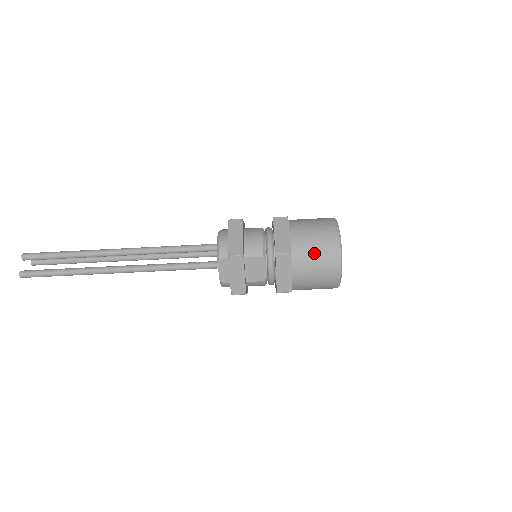
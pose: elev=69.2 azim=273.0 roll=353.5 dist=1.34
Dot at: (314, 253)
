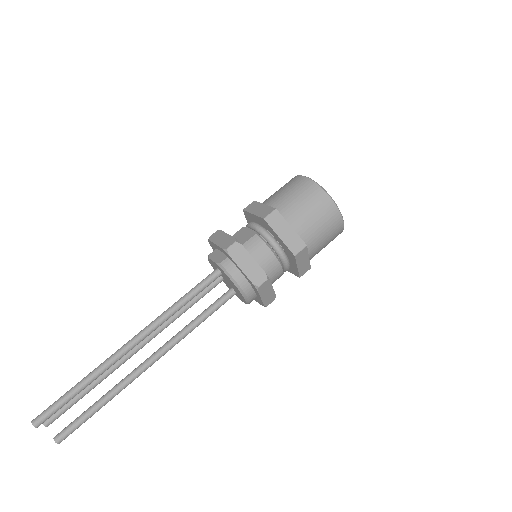
Dot at: occluded
